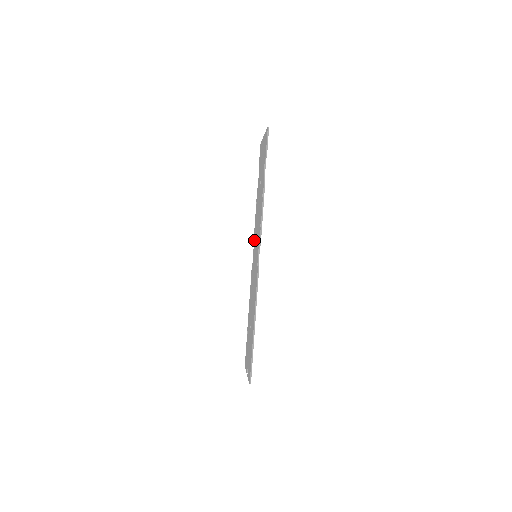
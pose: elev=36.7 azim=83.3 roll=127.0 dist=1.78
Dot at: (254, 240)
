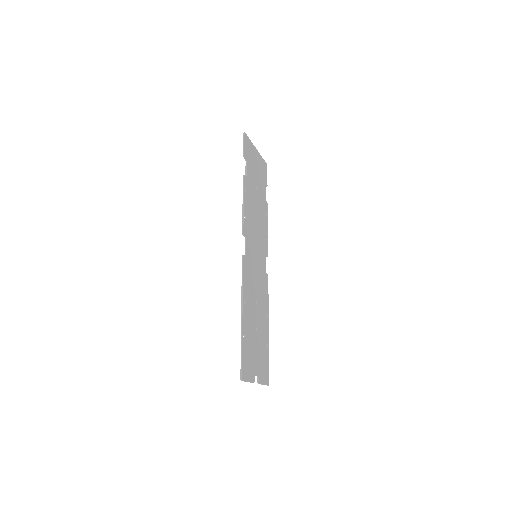
Dot at: (263, 248)
